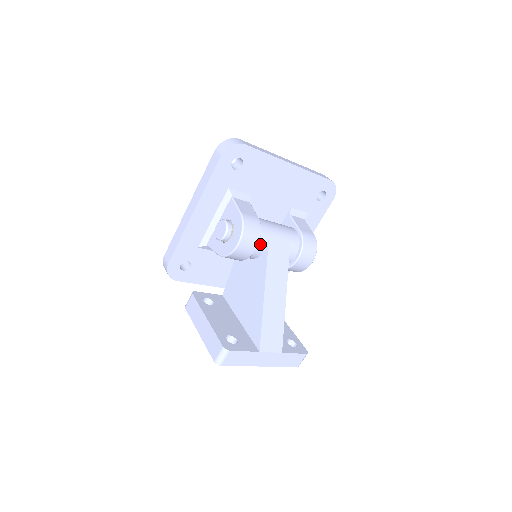
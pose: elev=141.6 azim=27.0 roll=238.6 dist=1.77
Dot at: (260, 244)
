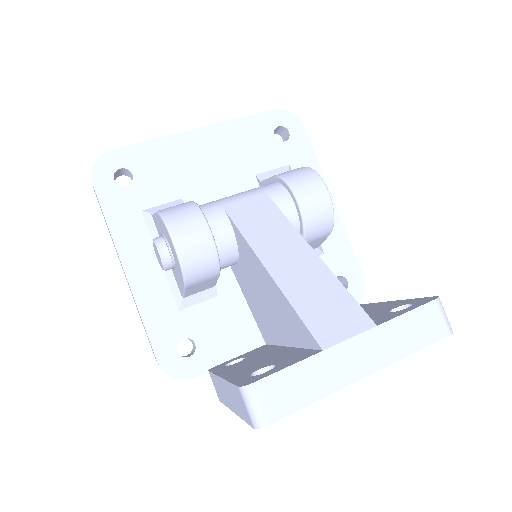
Dot at: (215, 223)
